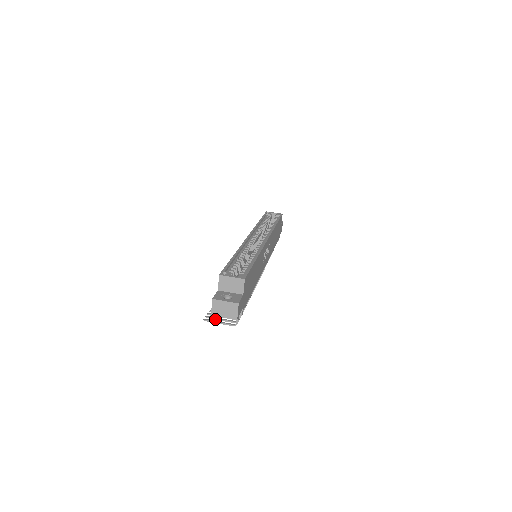
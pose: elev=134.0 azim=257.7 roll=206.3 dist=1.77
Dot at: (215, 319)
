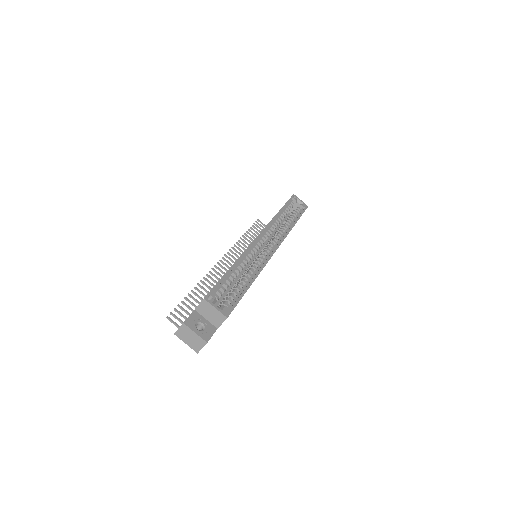
Dot at: (179, 320)
